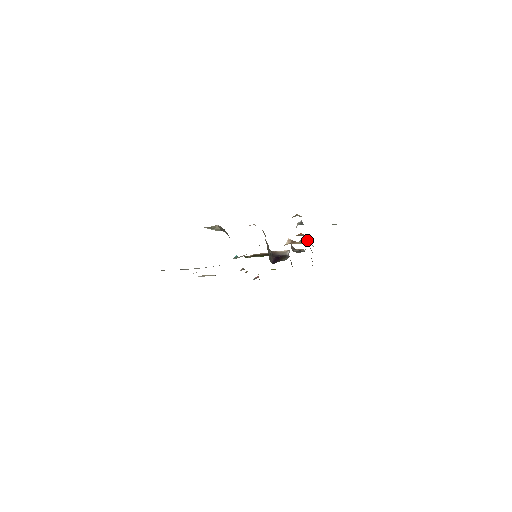
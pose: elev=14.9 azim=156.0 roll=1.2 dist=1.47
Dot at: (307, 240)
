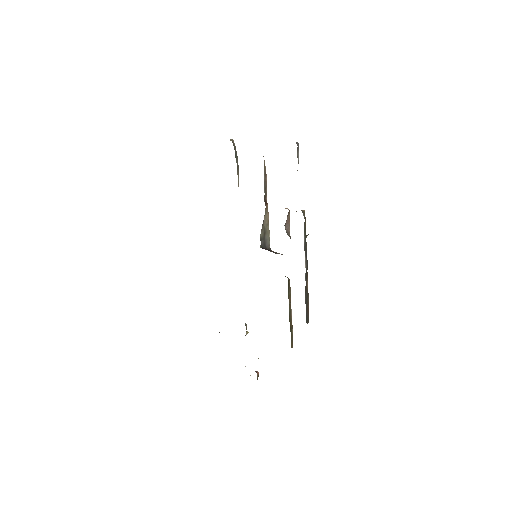
Dot at: (302, 210)
